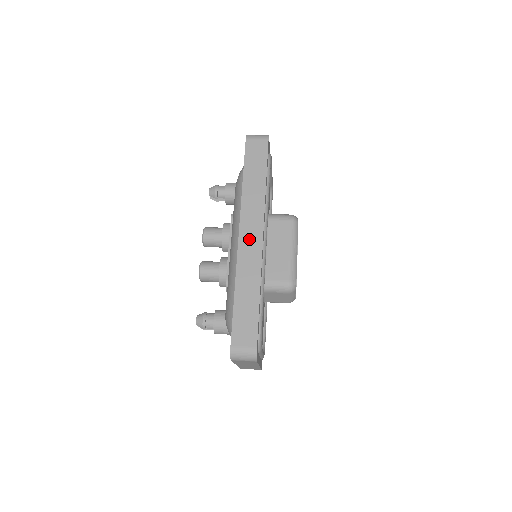
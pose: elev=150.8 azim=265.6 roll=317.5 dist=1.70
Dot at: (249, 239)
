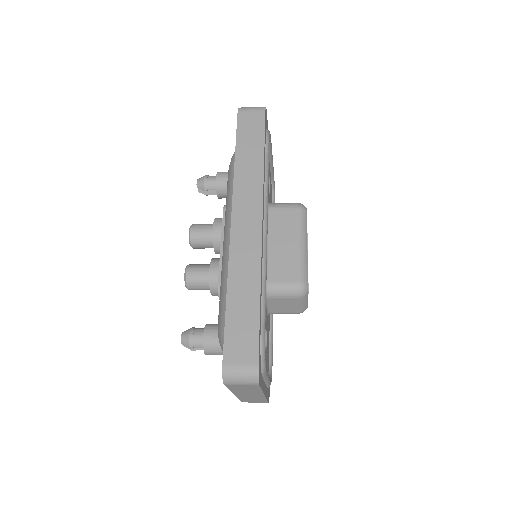
Dot at: (244, 226)
